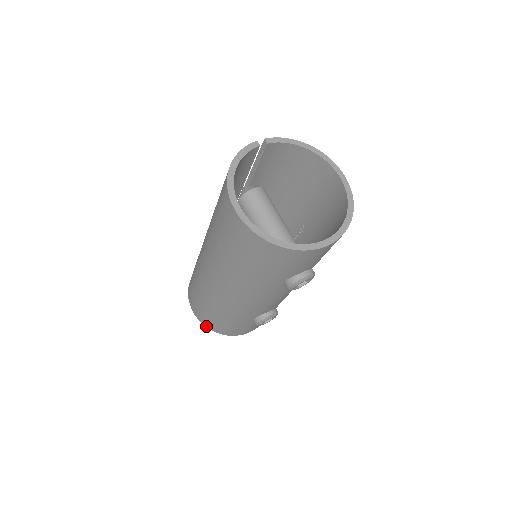
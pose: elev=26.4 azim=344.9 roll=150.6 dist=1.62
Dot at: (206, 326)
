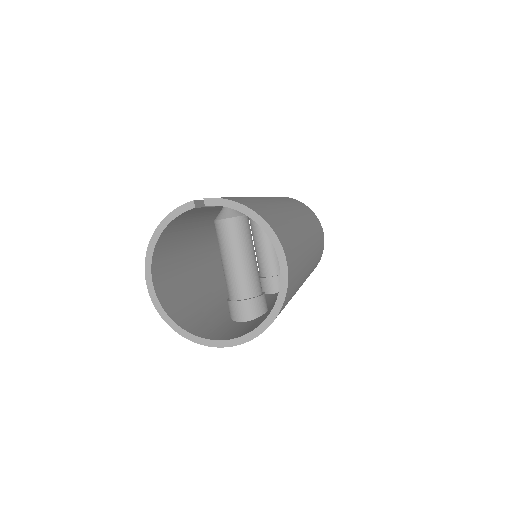
Dot at: occluded
